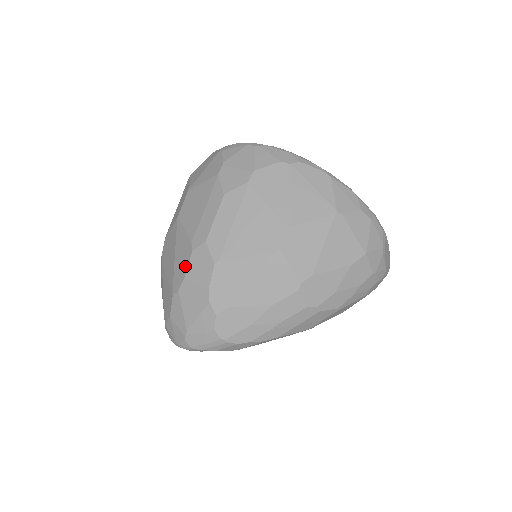
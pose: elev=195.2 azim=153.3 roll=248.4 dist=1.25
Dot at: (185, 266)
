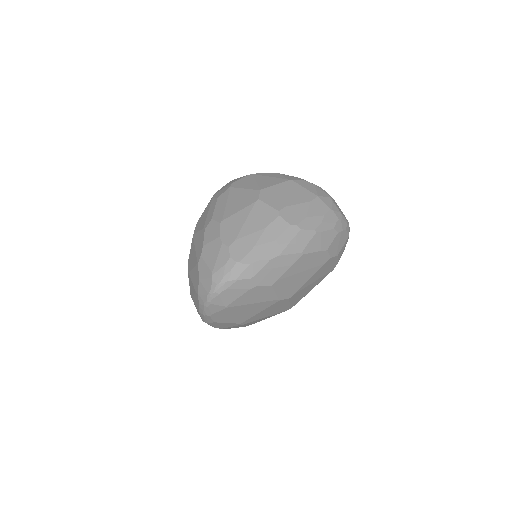
Dot at: (202, 241)
